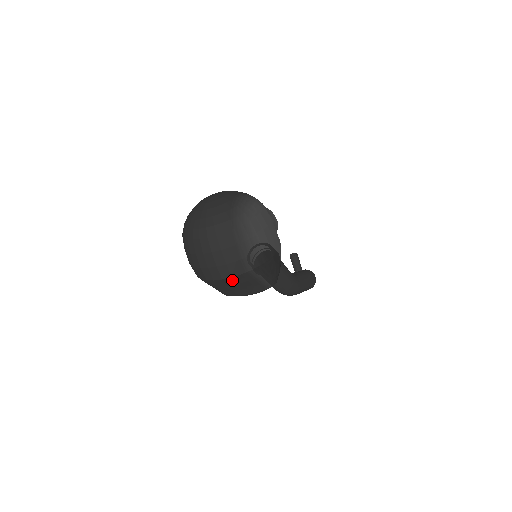
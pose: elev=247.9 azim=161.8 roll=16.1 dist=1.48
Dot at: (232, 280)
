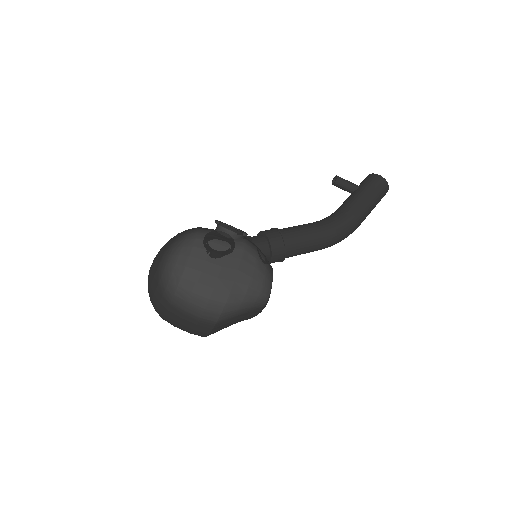
Dot at: (215, 331)
